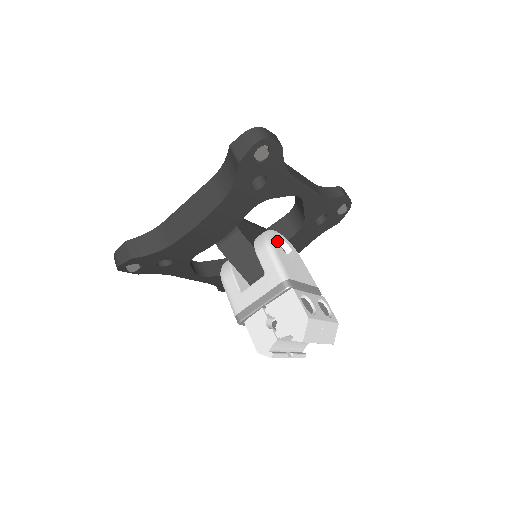
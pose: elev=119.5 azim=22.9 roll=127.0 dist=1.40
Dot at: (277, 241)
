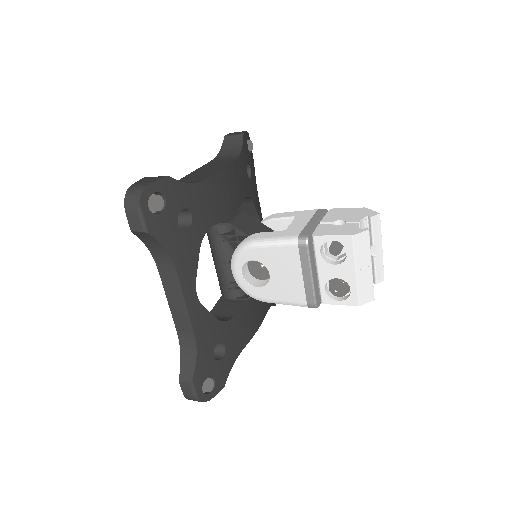
Dot at: occluded
